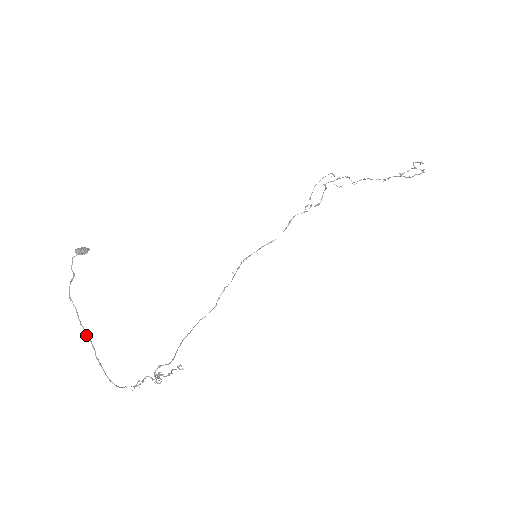
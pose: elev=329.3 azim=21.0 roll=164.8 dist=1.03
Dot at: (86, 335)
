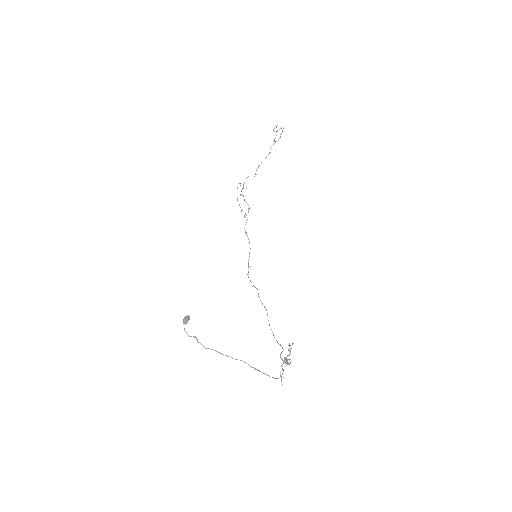
Dot at: (235, 359)
